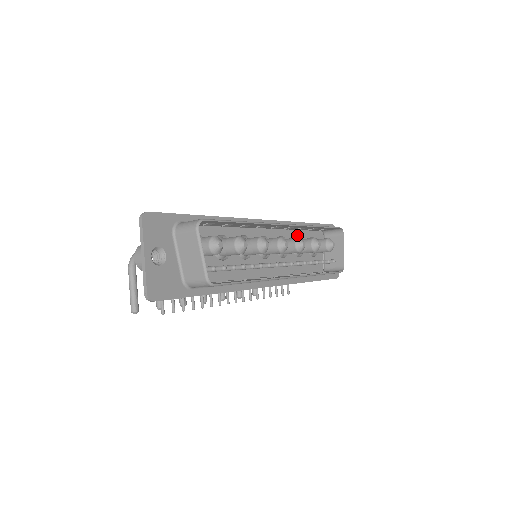
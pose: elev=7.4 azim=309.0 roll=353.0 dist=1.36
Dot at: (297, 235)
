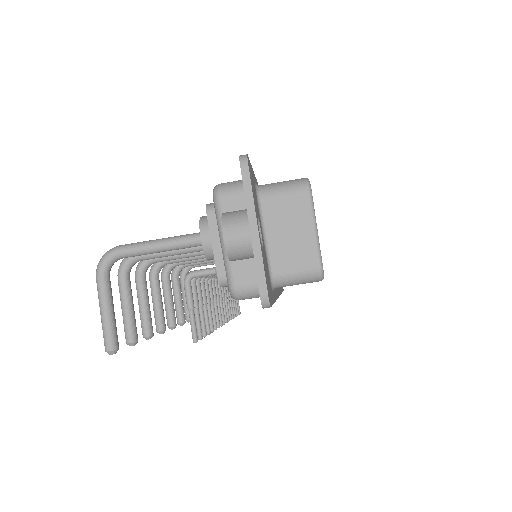
Dot at: occluded
